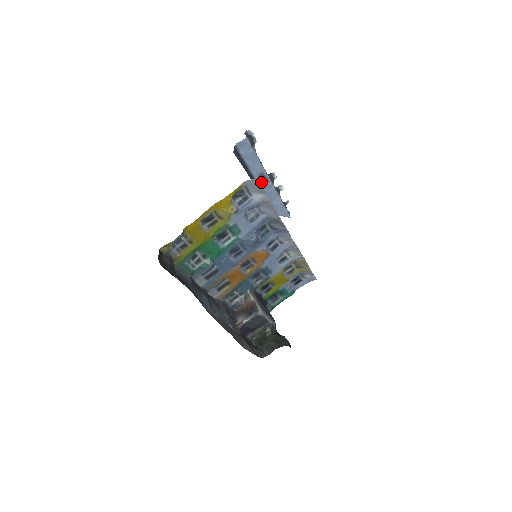
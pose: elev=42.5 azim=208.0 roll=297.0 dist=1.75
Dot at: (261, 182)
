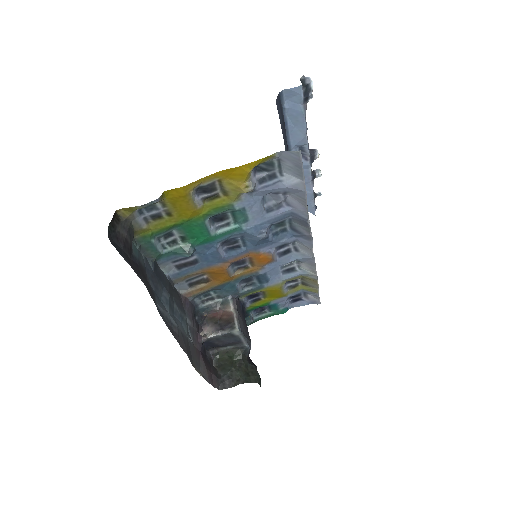
Dot at: occluded
